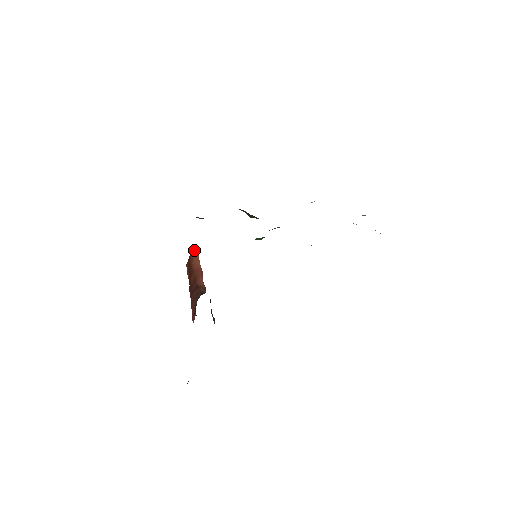
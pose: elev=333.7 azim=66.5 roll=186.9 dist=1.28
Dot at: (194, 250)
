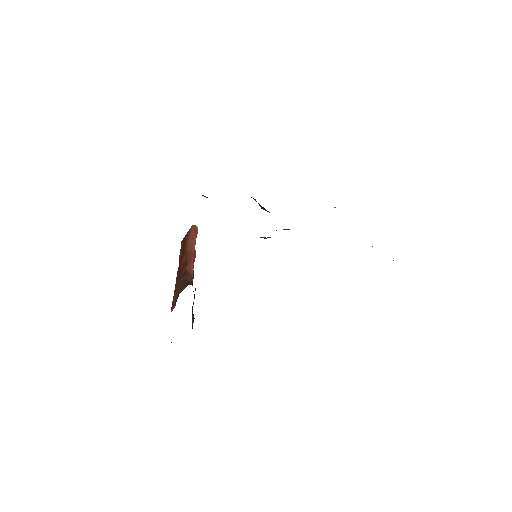
Dot at: (193, 229)
